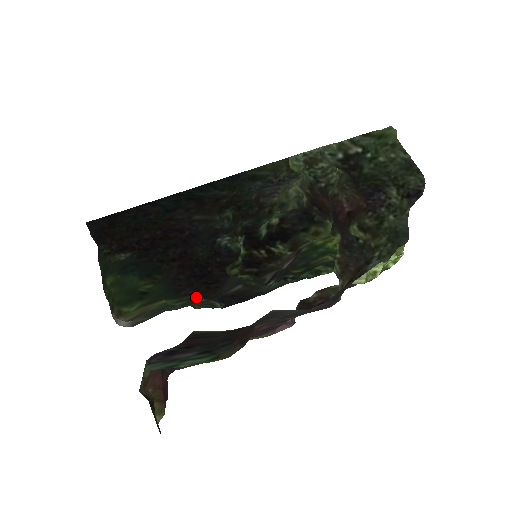
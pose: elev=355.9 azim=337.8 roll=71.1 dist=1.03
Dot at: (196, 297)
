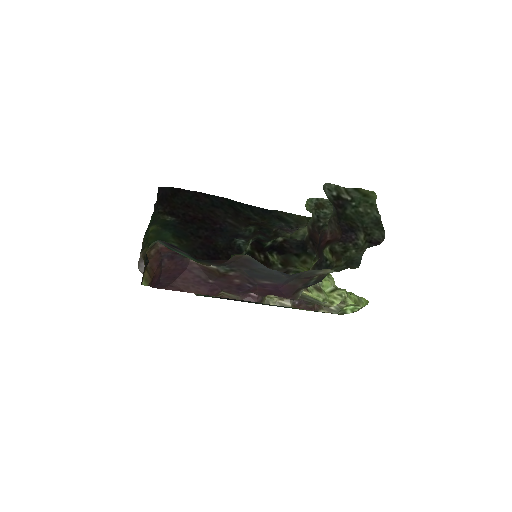
Dot at: occluded
